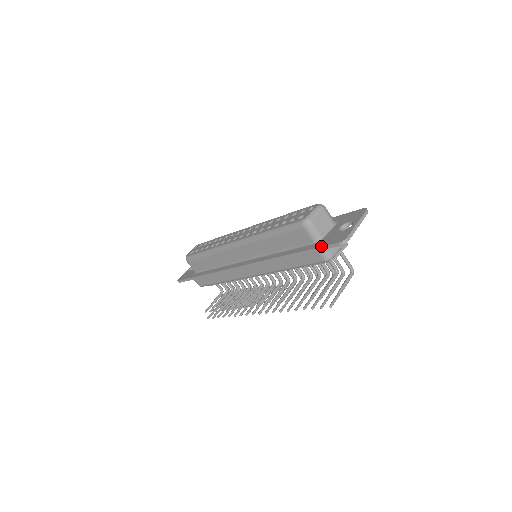
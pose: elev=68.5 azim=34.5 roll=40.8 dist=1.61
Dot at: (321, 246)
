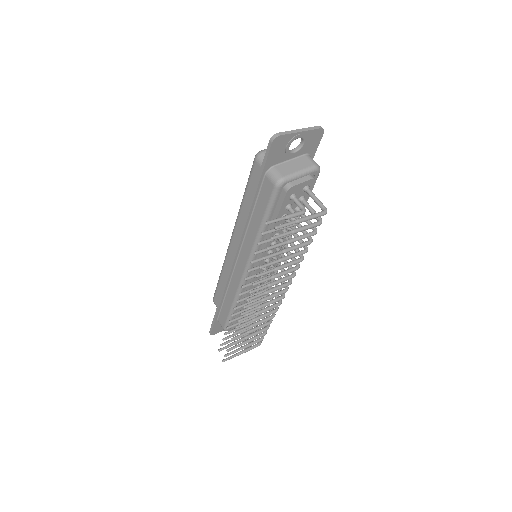
Dot at: (263, 162)
